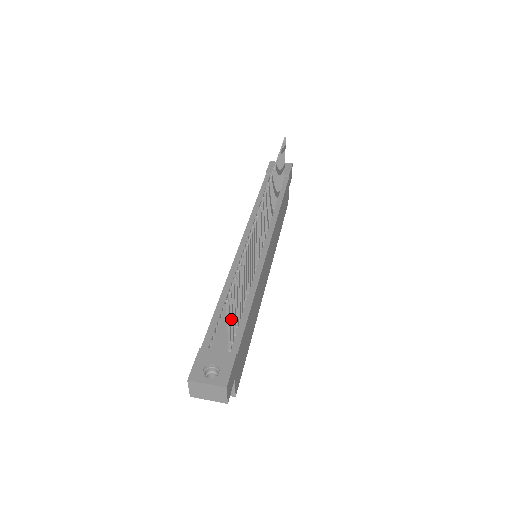
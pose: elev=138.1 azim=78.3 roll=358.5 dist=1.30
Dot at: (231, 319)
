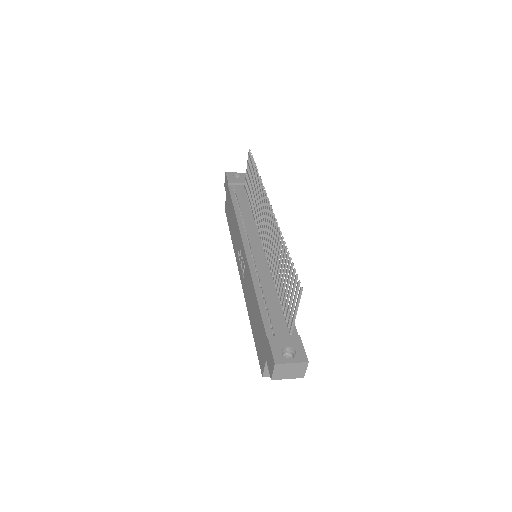
Dot at: (294, 306)
